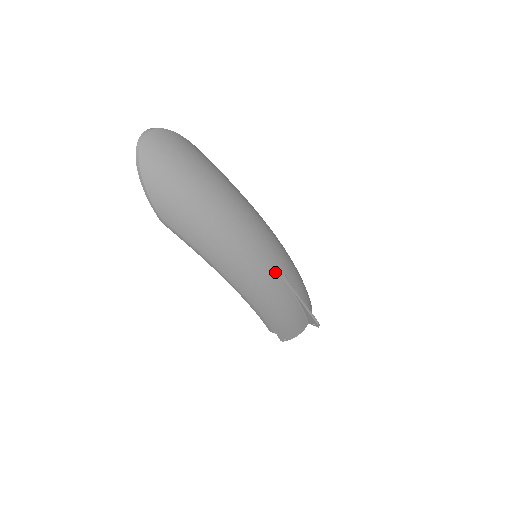
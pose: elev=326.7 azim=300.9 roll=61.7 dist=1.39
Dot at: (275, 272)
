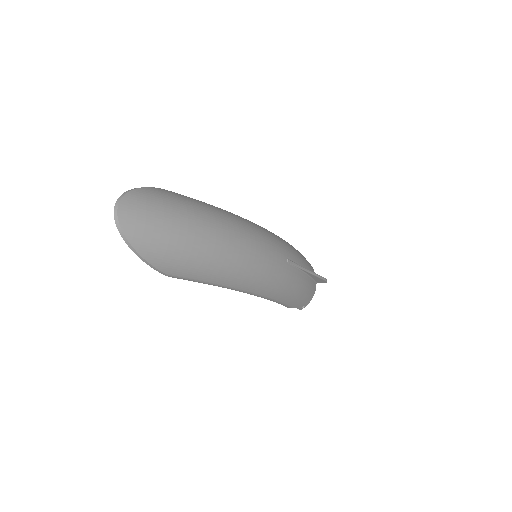
Dot at: (280, 262)
